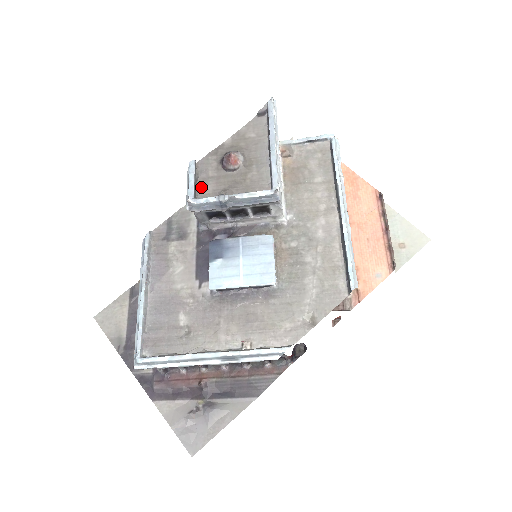
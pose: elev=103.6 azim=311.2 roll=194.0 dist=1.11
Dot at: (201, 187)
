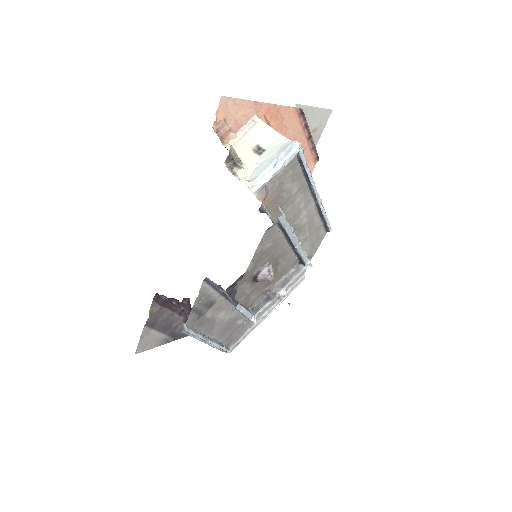
Dot at: (247, 303)
